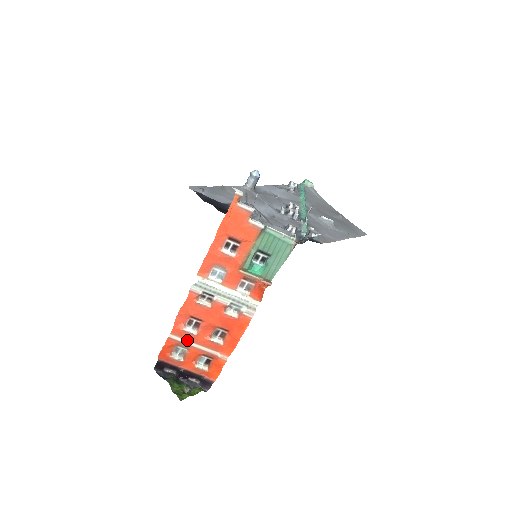
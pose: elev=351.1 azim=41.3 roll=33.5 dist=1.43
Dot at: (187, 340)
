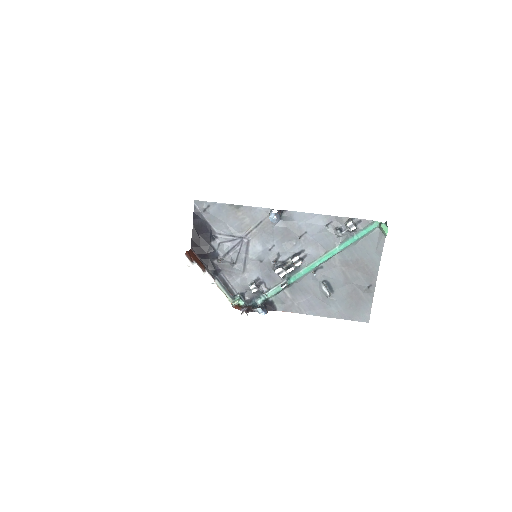
Dot at: occluded
